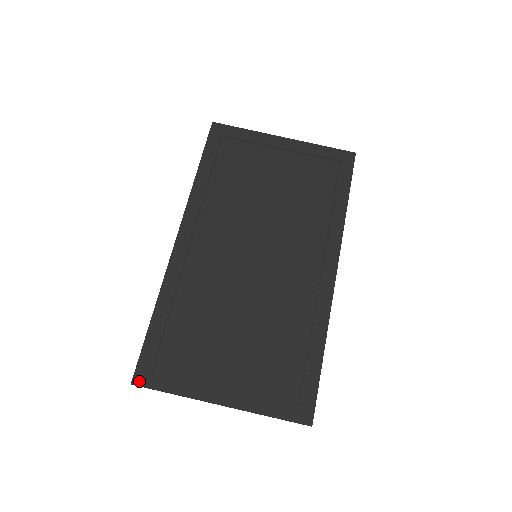
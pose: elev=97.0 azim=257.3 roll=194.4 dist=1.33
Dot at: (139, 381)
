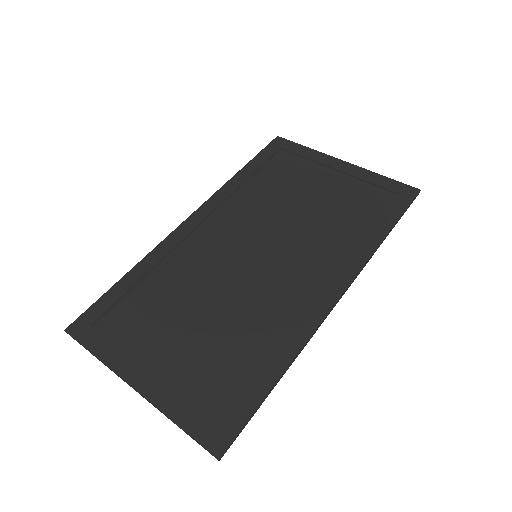
Dot at: (73, 330)
